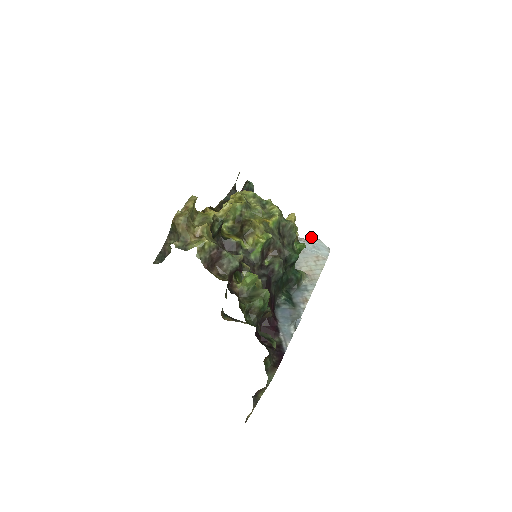
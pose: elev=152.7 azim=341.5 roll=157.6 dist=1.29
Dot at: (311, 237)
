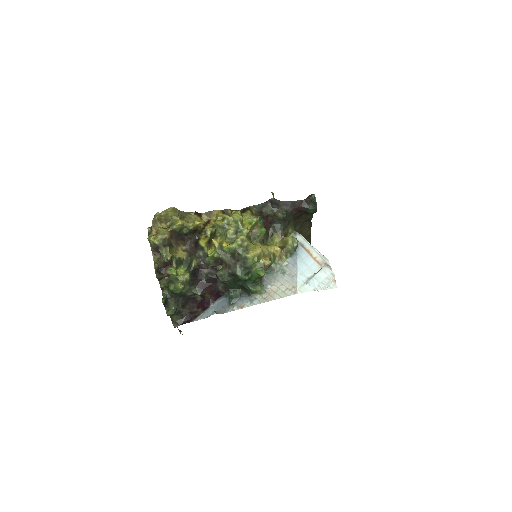
Dot at: (324, 269)
